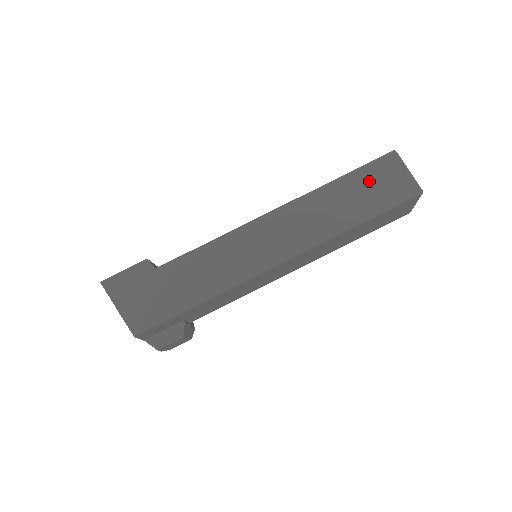
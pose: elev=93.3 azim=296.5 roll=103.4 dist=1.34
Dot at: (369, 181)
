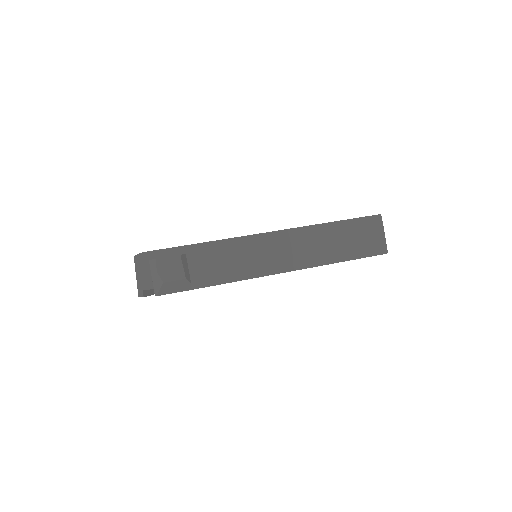
Dot at: occluded
